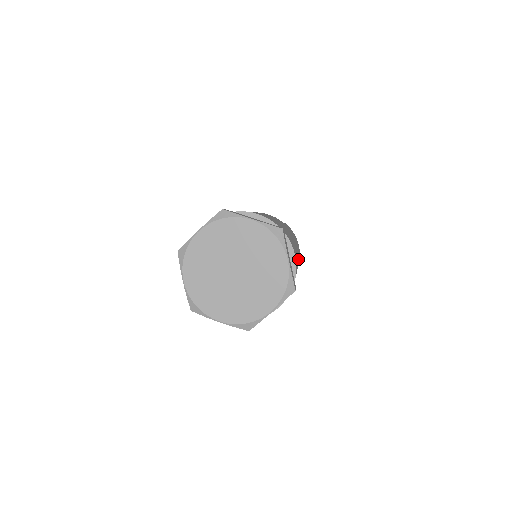
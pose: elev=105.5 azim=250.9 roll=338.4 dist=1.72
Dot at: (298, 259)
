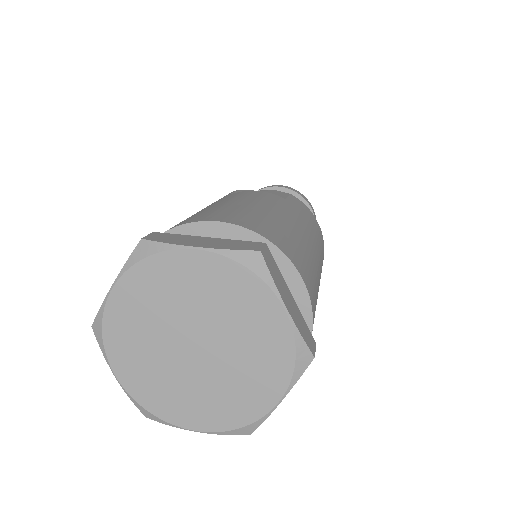
Dot at: (317, 257)
